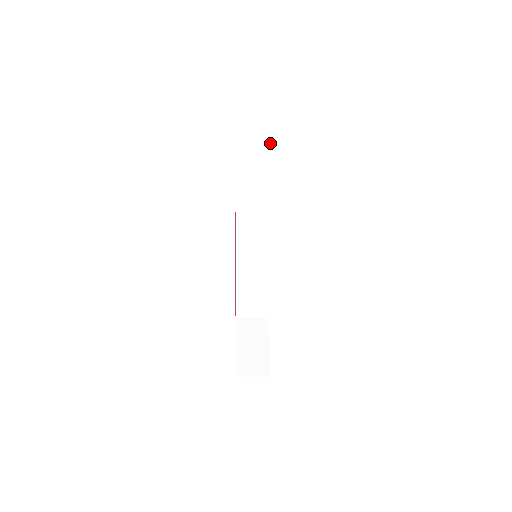
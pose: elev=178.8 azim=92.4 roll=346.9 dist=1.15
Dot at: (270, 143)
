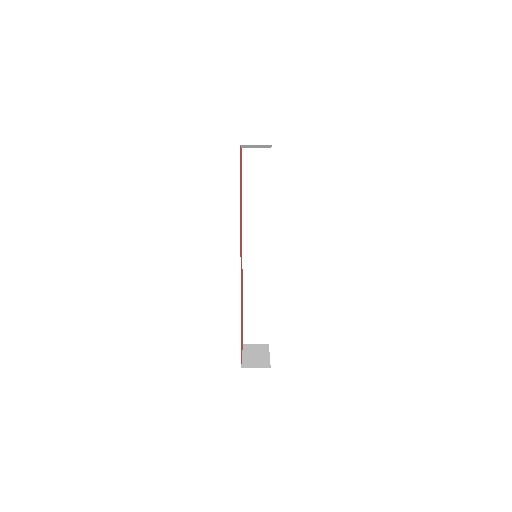
Dot at: (264, 183)
